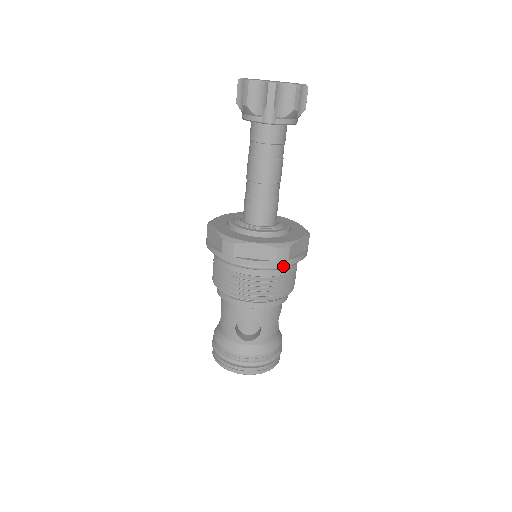
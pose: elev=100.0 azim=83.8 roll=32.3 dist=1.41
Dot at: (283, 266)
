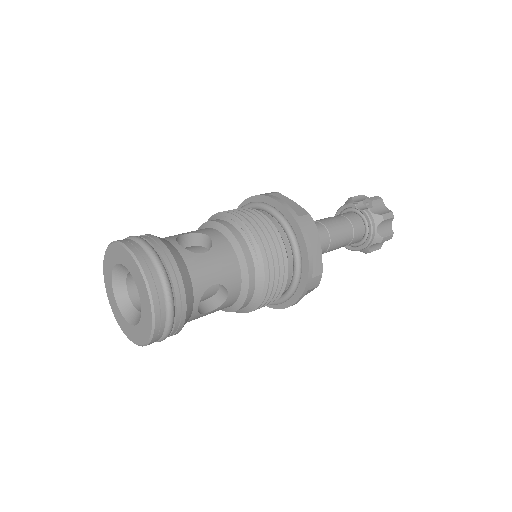
Dot at: (294, 234)
